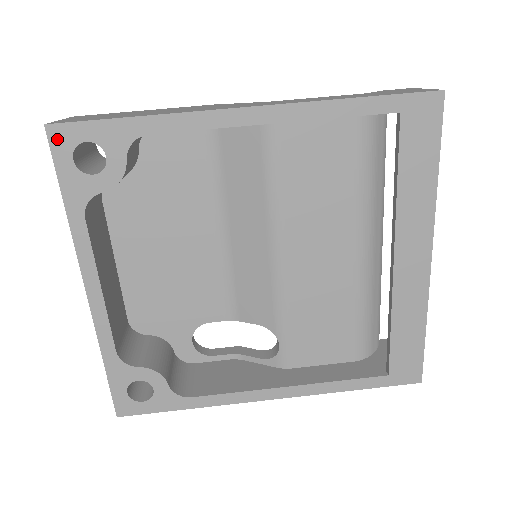
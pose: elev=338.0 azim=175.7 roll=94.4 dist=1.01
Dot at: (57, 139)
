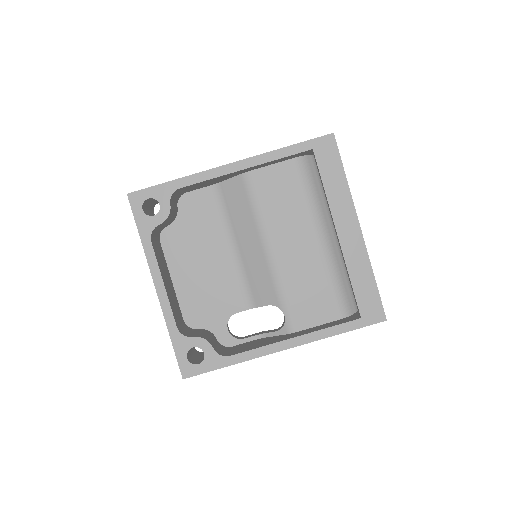
Dot at: (134, 200)
